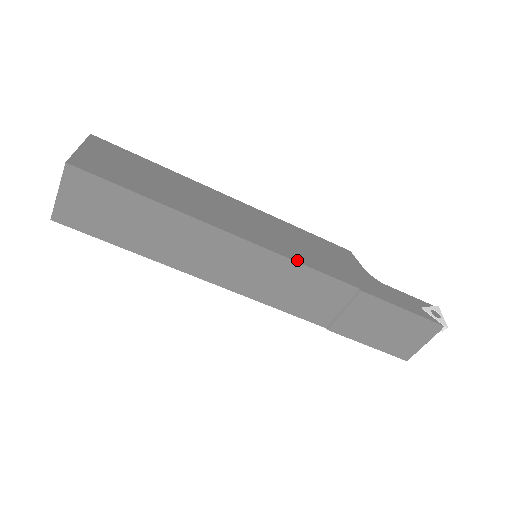
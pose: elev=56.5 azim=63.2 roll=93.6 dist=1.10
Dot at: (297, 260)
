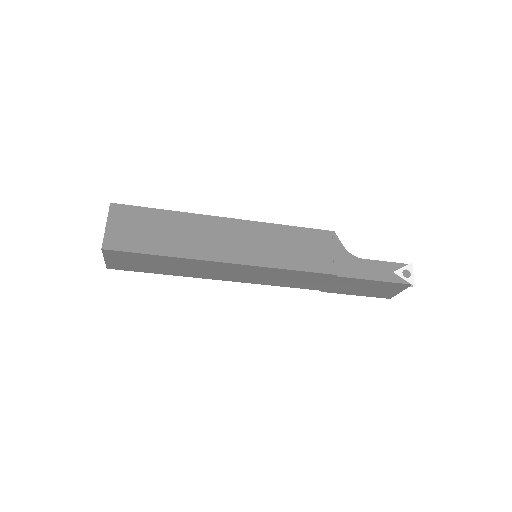
Dot at: (283, 267)
